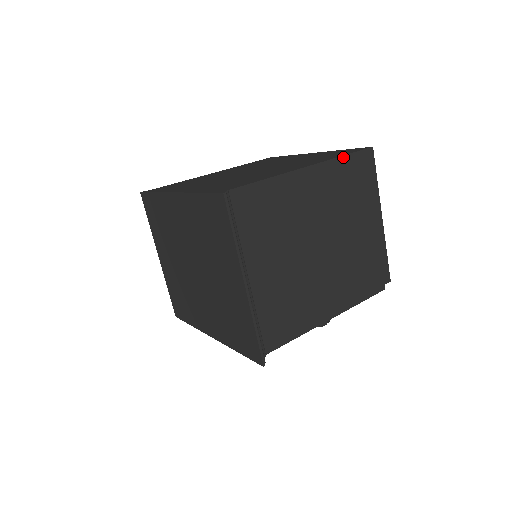
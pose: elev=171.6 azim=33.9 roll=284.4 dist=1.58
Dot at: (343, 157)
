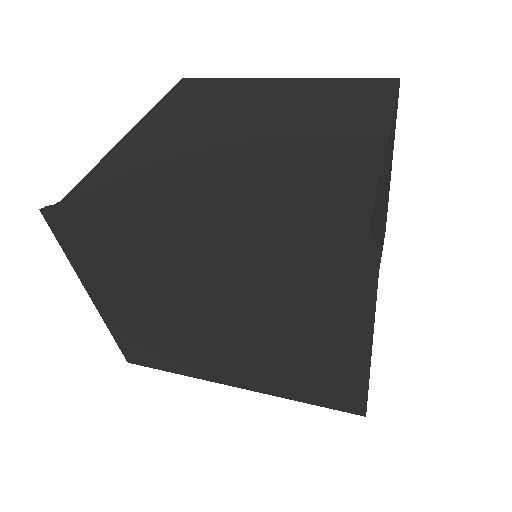
Dot at: (394, 107)
